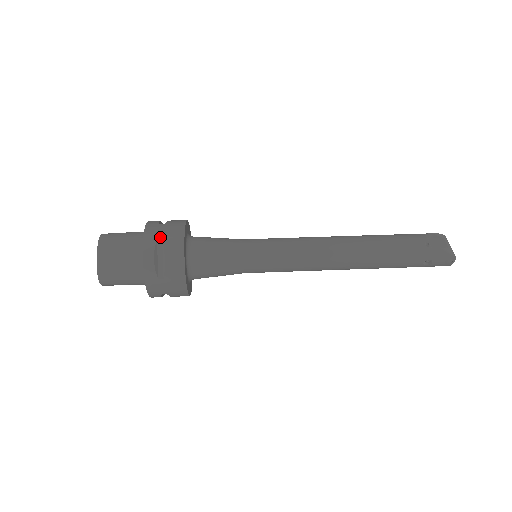
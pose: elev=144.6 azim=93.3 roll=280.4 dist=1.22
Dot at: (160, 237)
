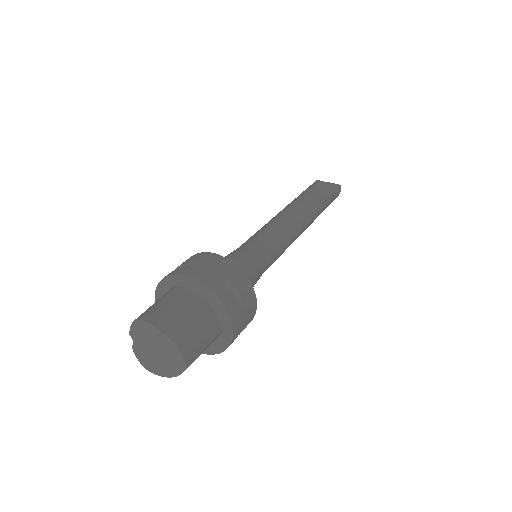
Dot at: (210, 271)
